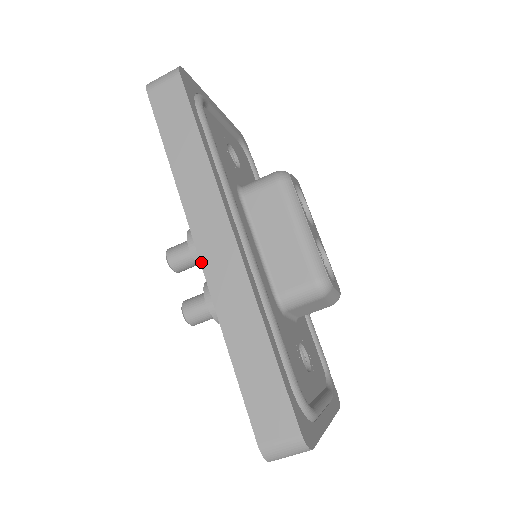
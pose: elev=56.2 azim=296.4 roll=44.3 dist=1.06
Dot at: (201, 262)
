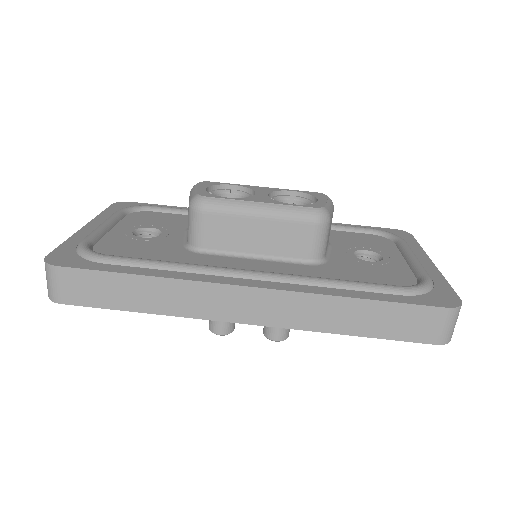
Dot at: (258, 325)
